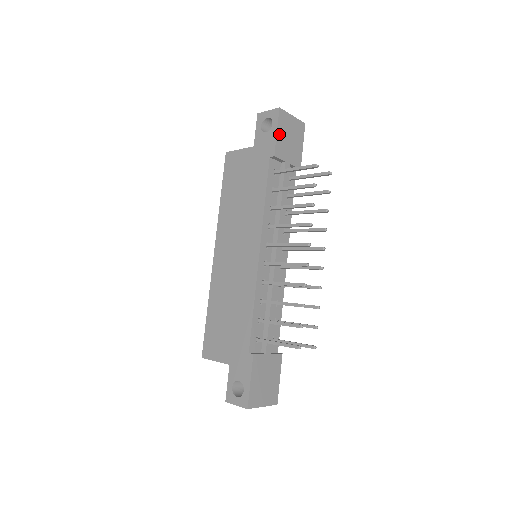
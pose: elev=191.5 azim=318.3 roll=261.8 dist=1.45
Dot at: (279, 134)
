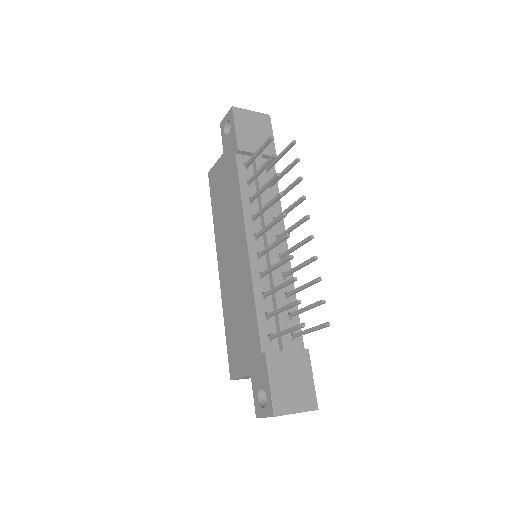
Dot at: (238, 129)
